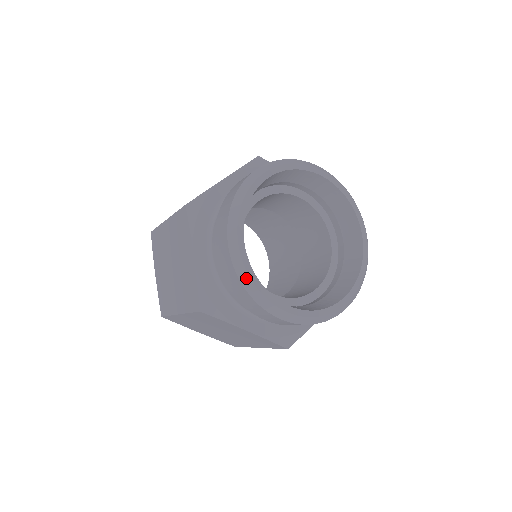
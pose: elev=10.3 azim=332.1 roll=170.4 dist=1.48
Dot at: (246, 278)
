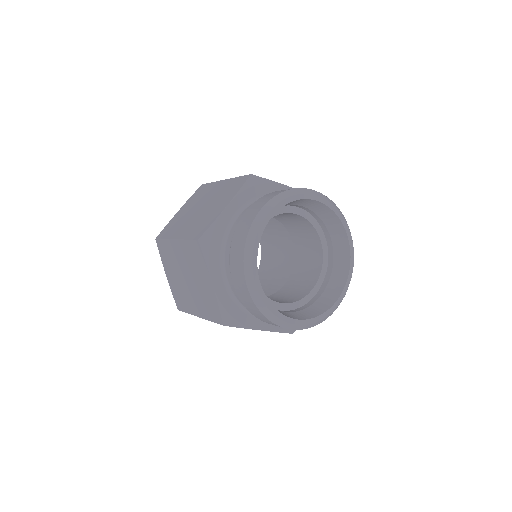
Dot at: (264, 308)
